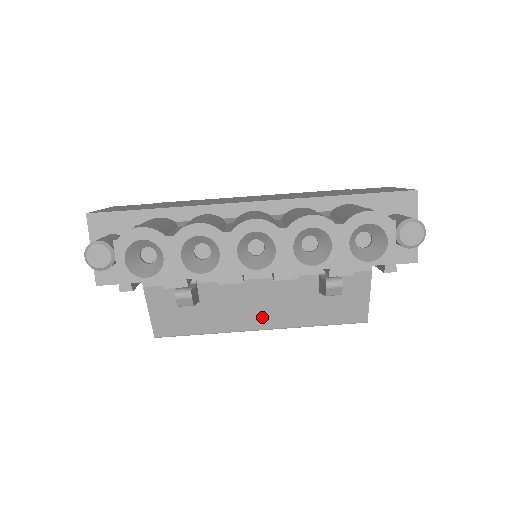
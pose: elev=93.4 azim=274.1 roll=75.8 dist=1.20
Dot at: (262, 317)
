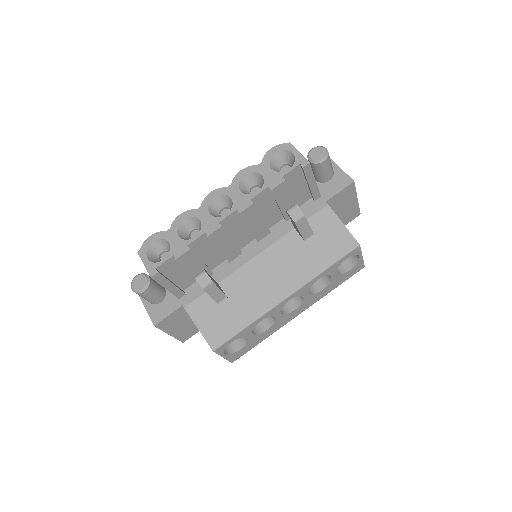
Dot at: (279, 286)
